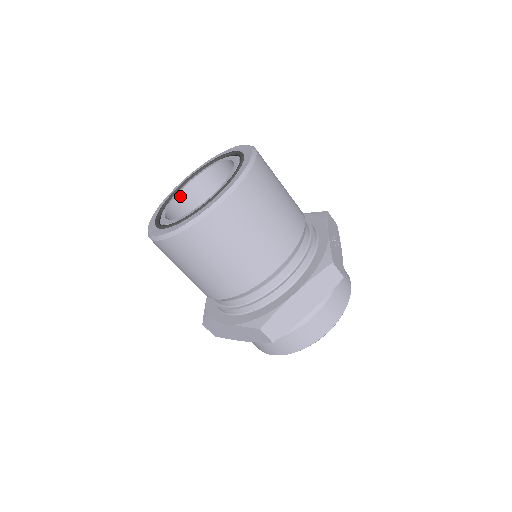
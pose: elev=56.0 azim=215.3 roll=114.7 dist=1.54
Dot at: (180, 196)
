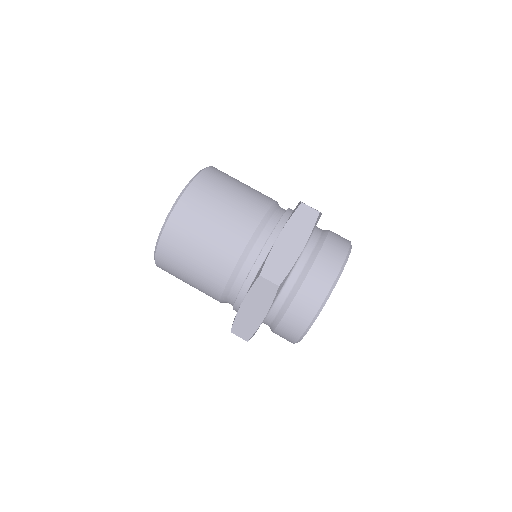
Dot at: occluded
